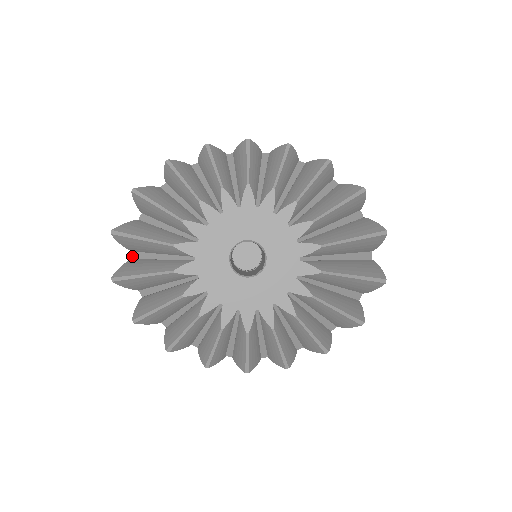
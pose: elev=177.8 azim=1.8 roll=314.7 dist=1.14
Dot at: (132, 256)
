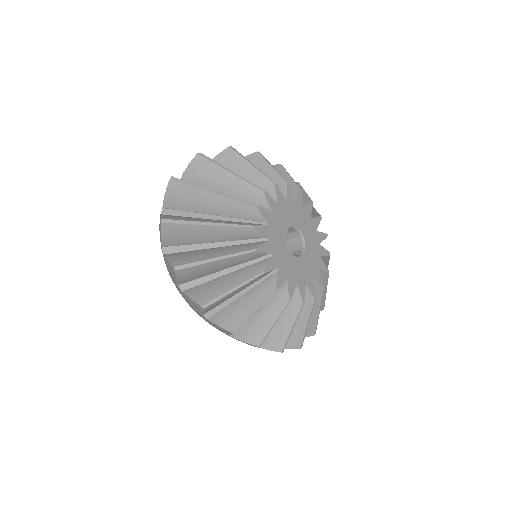
Dot at: (163, 212)
